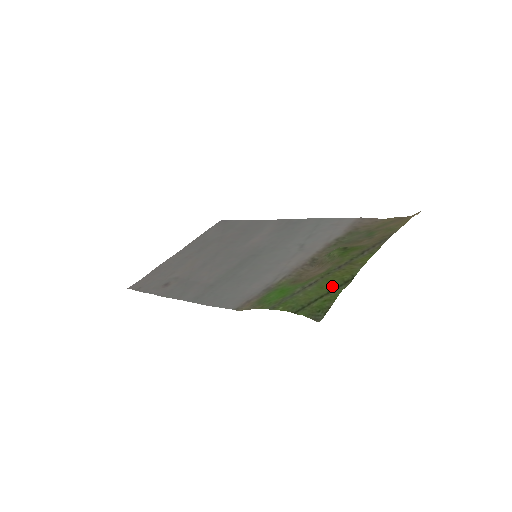
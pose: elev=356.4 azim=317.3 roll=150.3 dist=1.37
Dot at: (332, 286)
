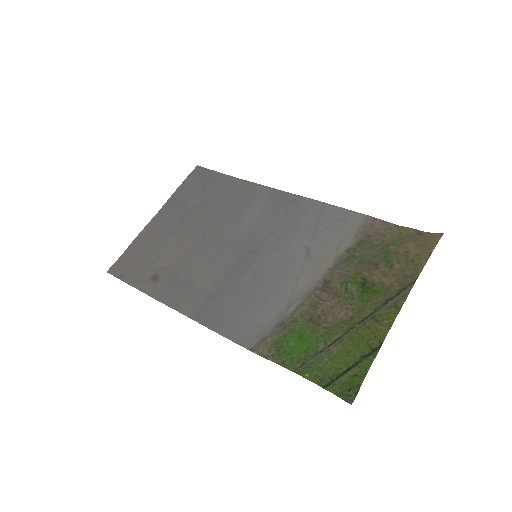
Dot at: (360, 354)
